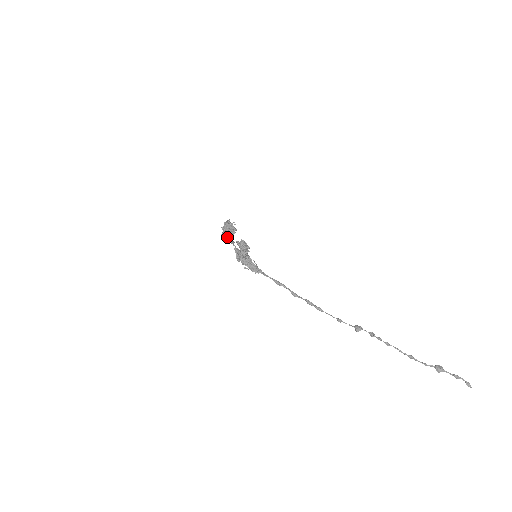
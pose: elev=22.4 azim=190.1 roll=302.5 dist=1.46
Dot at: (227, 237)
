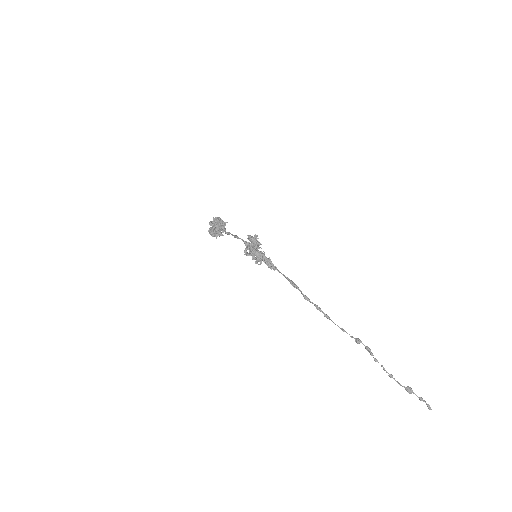
Dot at: (217, 232)
